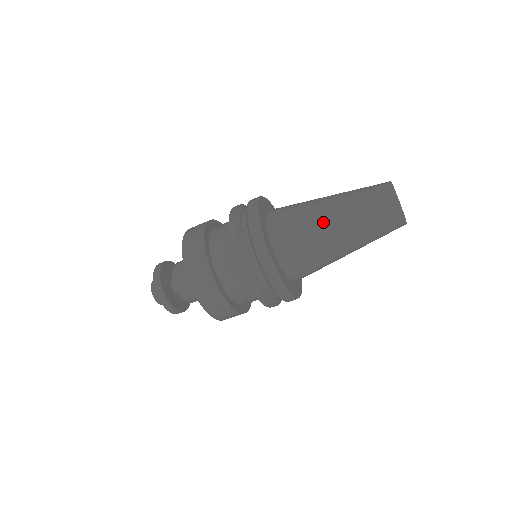
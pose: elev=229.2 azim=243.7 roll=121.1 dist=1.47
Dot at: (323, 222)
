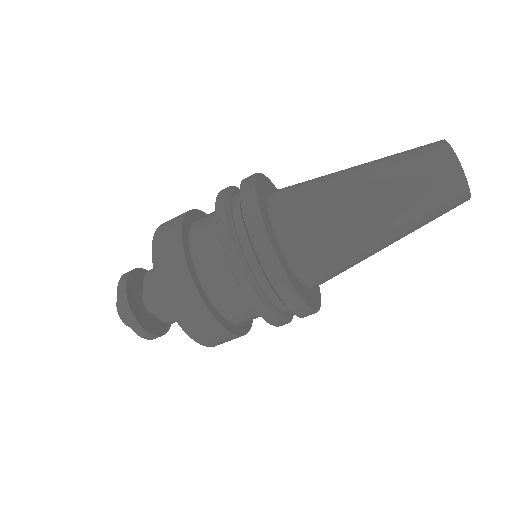
Dot at: (340, 174)
